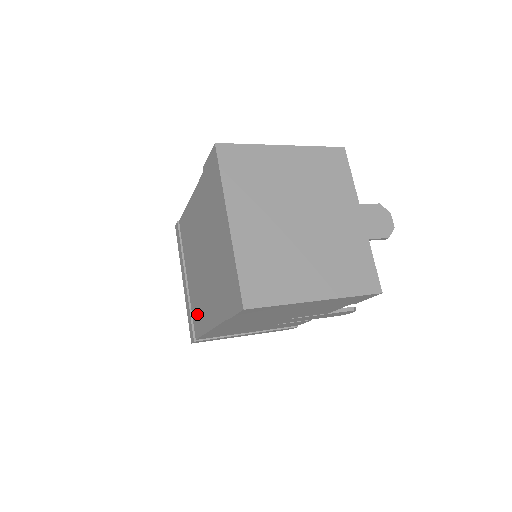
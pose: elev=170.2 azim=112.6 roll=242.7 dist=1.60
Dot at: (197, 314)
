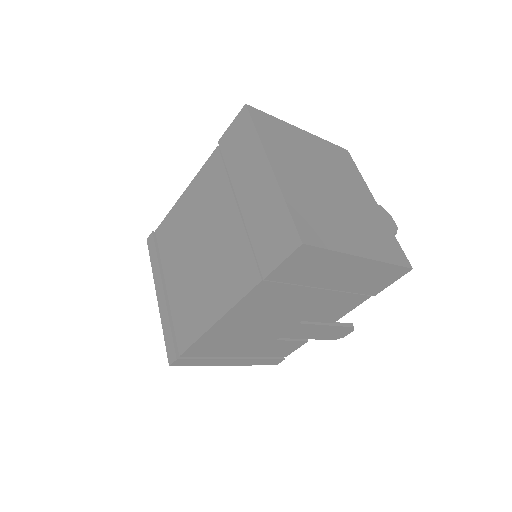
Dot at: (187, 319)
